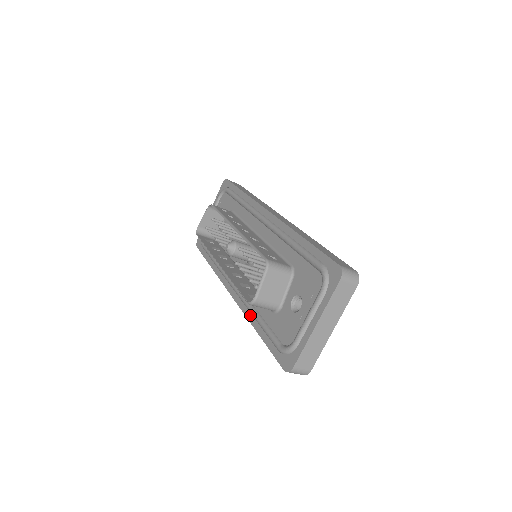
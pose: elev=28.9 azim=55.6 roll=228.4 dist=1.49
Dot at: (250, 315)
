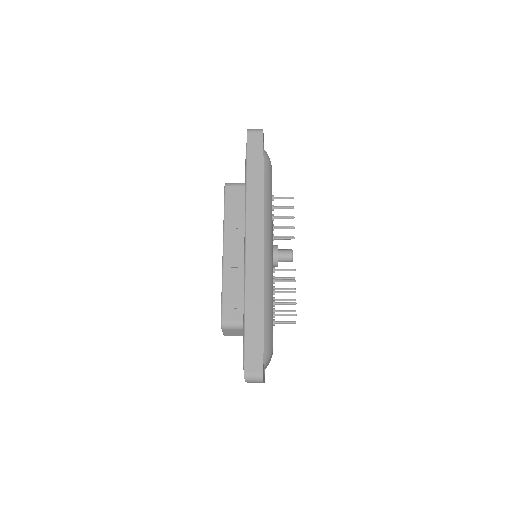
Dot at: occluded
